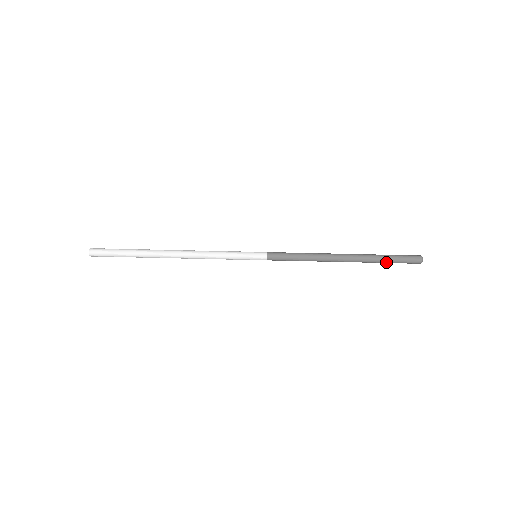
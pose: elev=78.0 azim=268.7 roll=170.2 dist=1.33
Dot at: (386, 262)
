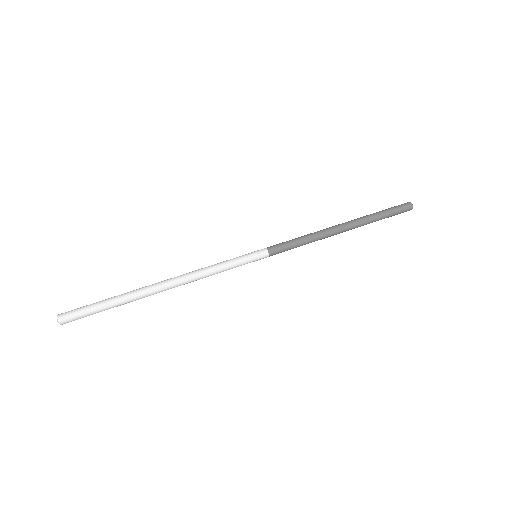
Dot at: (381, 213)
